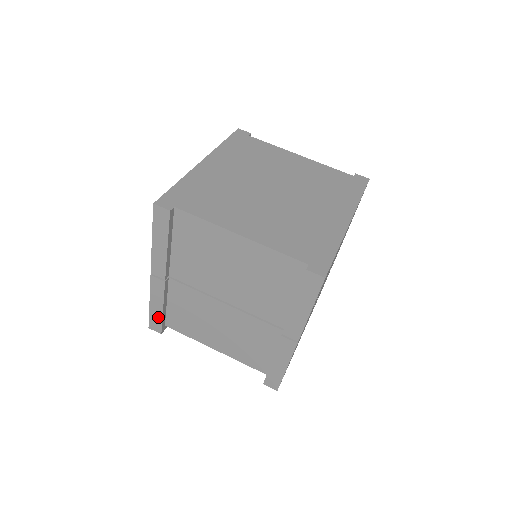
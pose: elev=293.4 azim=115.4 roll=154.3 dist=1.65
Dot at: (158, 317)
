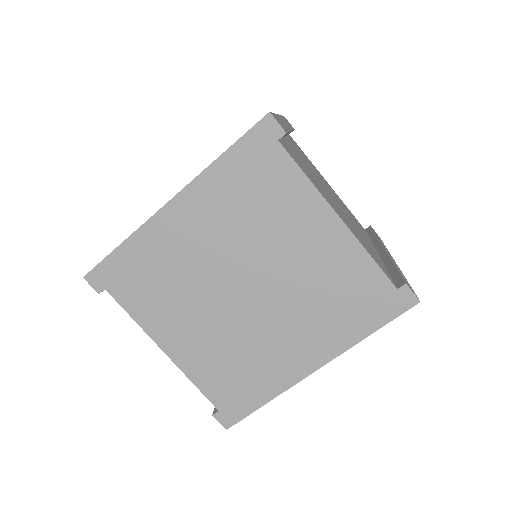
Dot at: occluded
